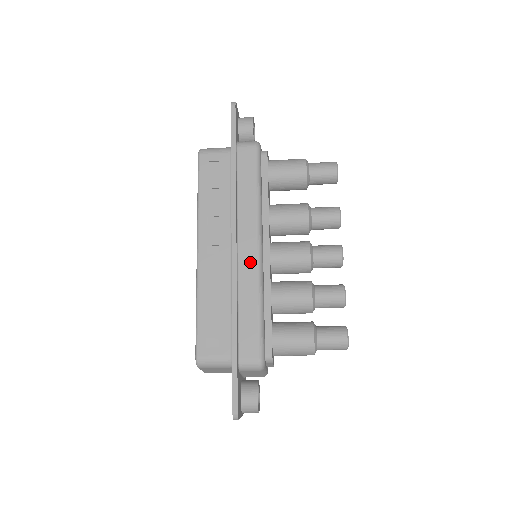
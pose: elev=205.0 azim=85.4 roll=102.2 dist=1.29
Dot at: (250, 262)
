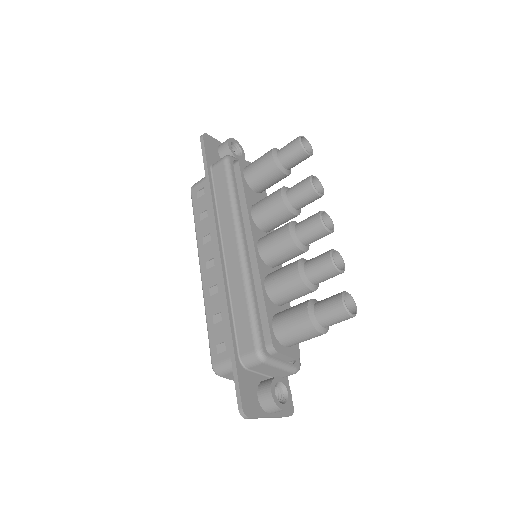
Dot at: (234, 261)
